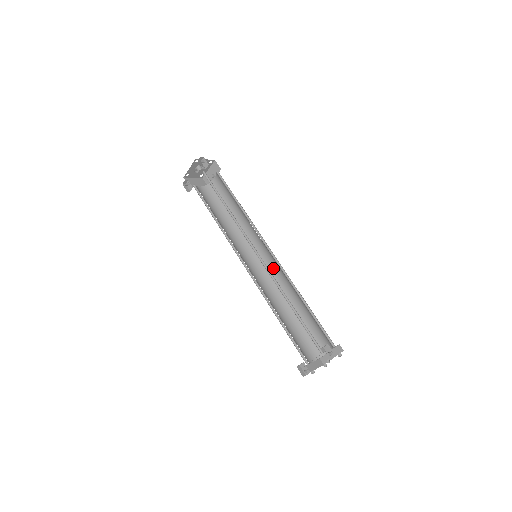
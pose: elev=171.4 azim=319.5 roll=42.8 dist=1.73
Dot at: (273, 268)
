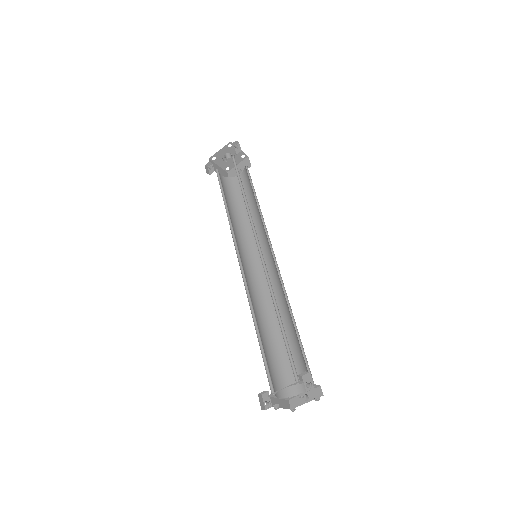
Dot at: (270, 278)
